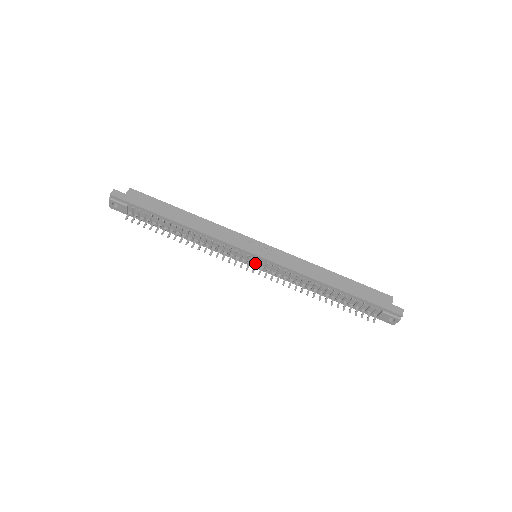
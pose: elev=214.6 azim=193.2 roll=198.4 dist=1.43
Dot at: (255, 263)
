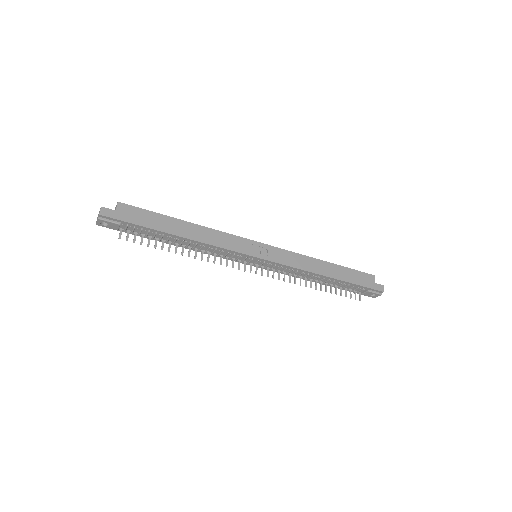
Dot at: (256, 263)
